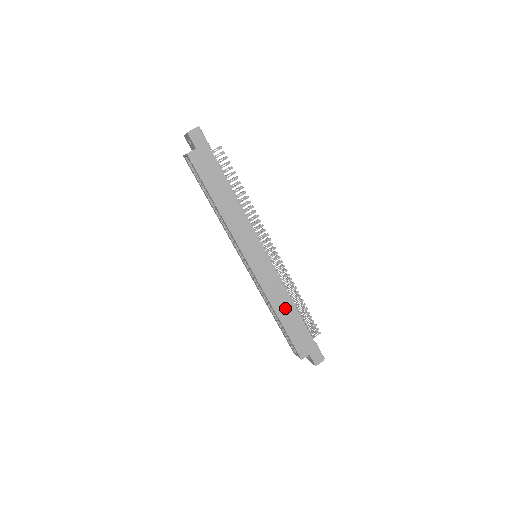
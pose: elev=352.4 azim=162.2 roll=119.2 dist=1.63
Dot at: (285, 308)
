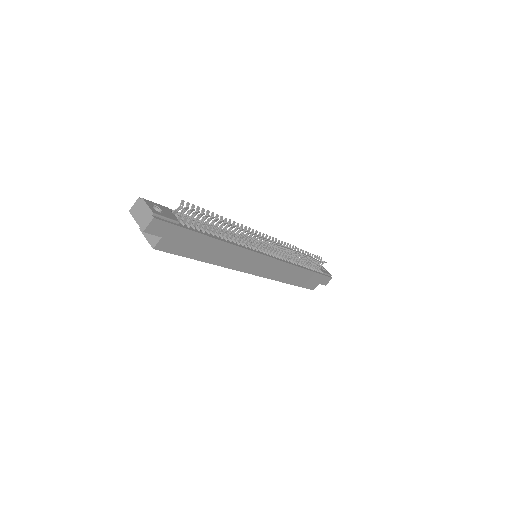
Dot at: (294, 275)
